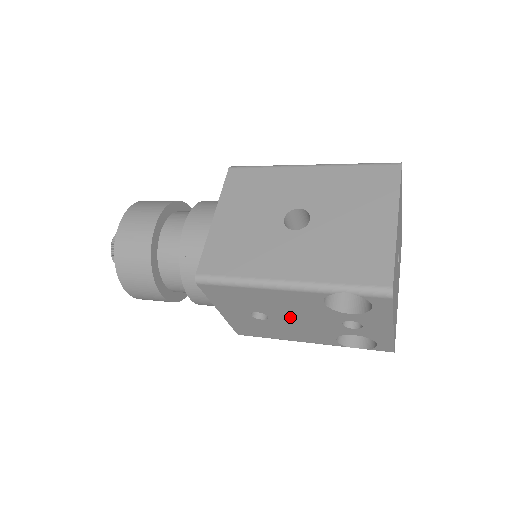
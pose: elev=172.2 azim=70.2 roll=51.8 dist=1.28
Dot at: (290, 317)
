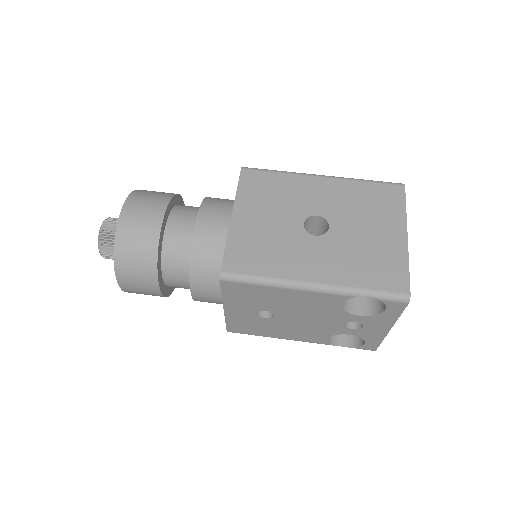
Dot at: (297, 316)
